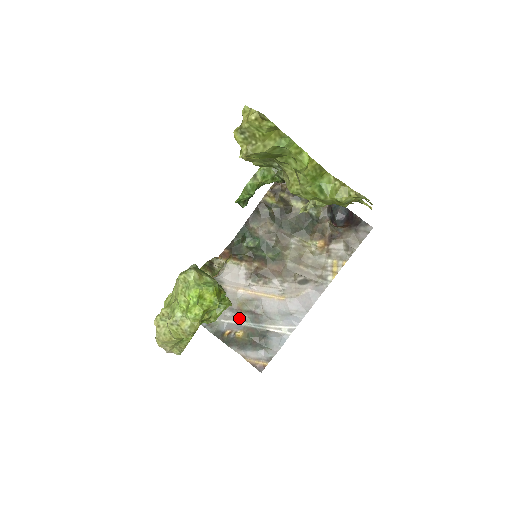
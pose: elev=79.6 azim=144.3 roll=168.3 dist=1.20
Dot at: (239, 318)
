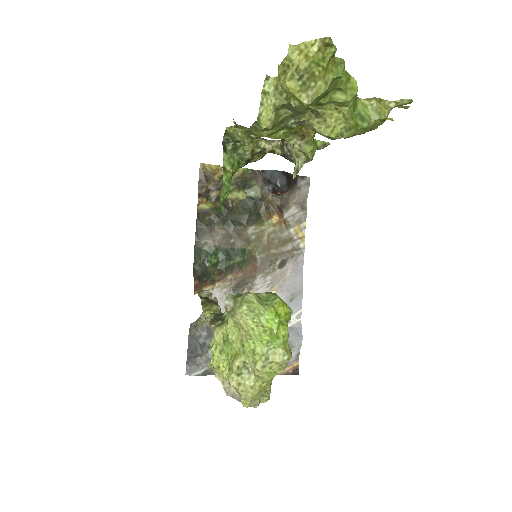
Dot at: occluded
